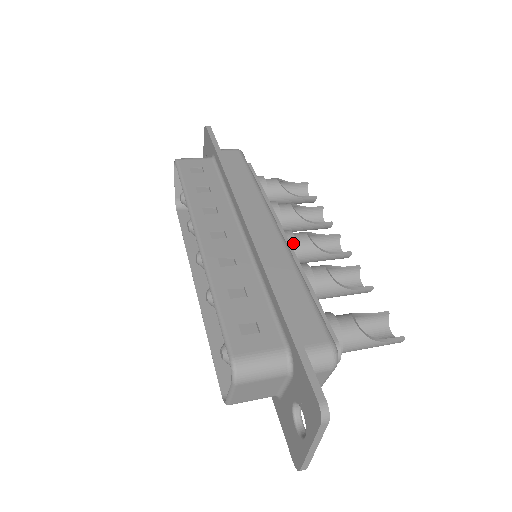
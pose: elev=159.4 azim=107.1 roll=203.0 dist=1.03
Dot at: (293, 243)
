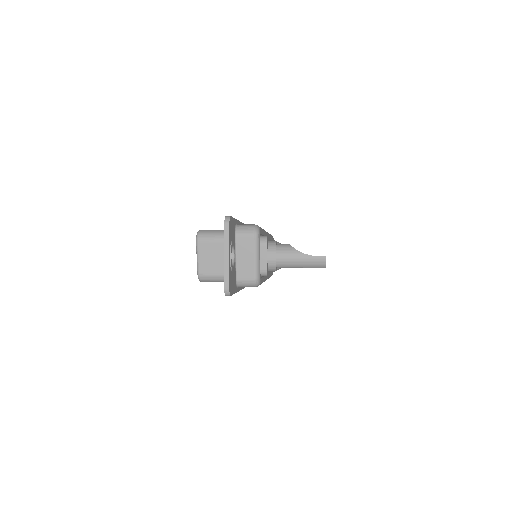
Dot at: occluded
